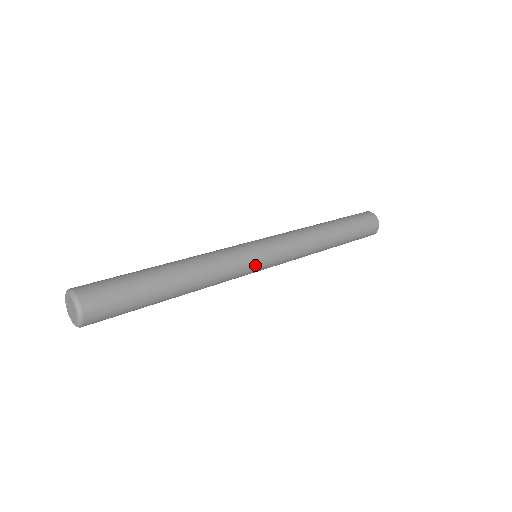
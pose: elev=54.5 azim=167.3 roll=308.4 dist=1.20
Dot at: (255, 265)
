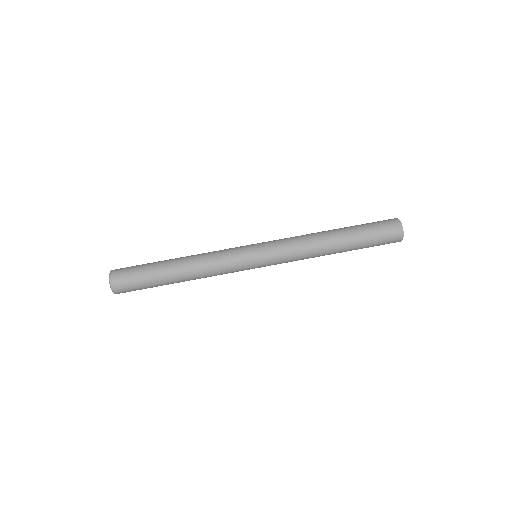
Dot at: (245, 257)
